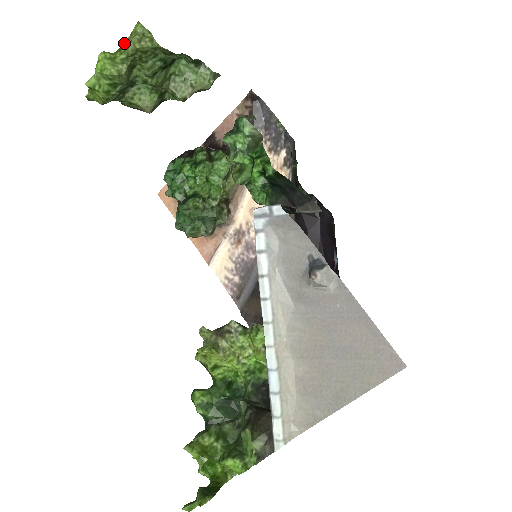
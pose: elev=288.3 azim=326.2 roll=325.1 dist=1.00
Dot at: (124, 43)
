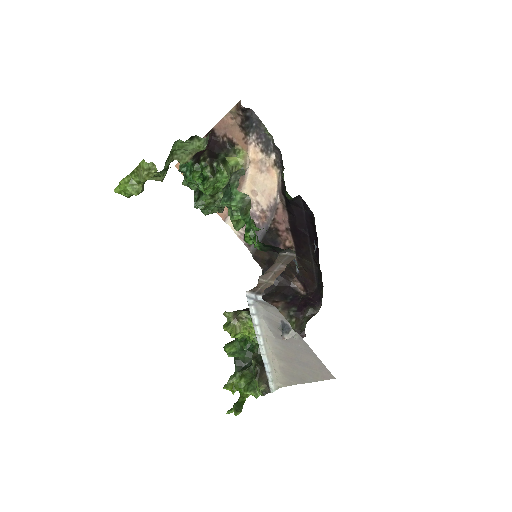
Dot at: (136, 169)
